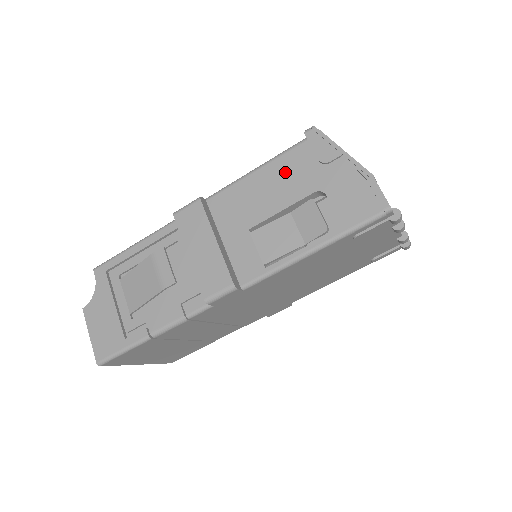
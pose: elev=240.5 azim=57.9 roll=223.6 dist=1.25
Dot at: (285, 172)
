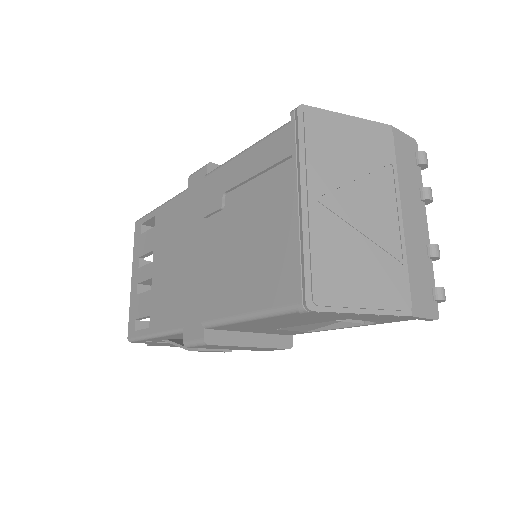
Dot at: (291, 319)
